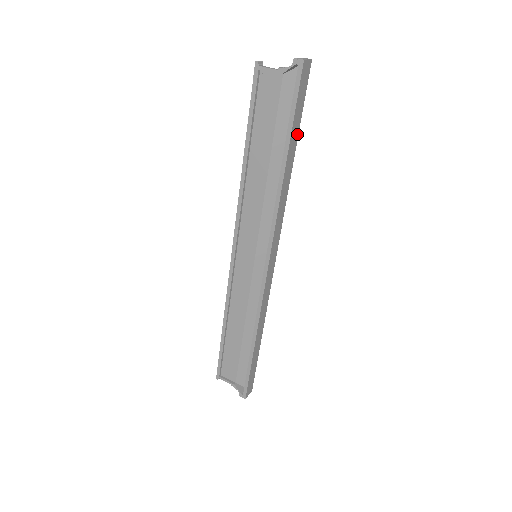
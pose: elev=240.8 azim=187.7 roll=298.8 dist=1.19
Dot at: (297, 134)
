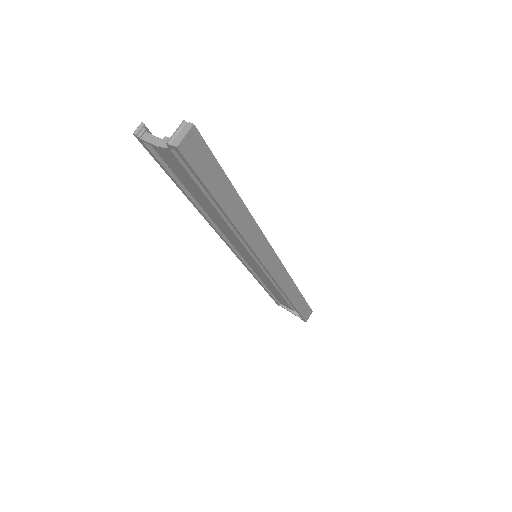
Dot at: (228, 185)
